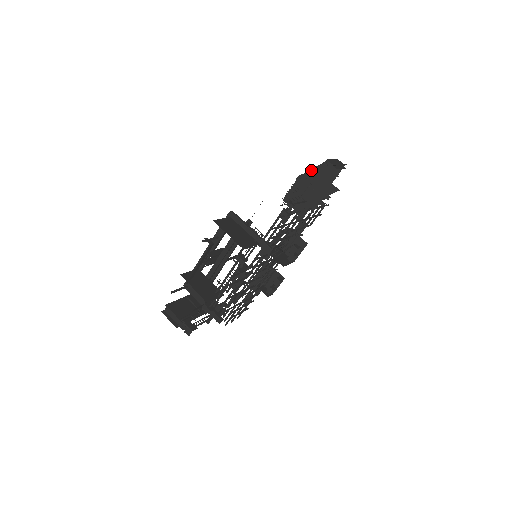
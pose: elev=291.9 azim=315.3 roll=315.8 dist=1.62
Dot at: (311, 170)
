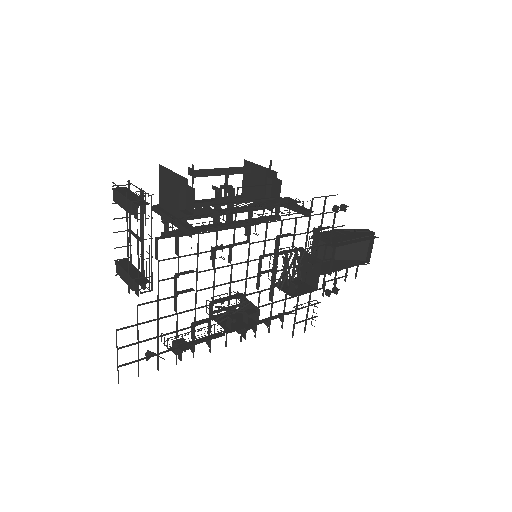
Dot at: (352, 229)
